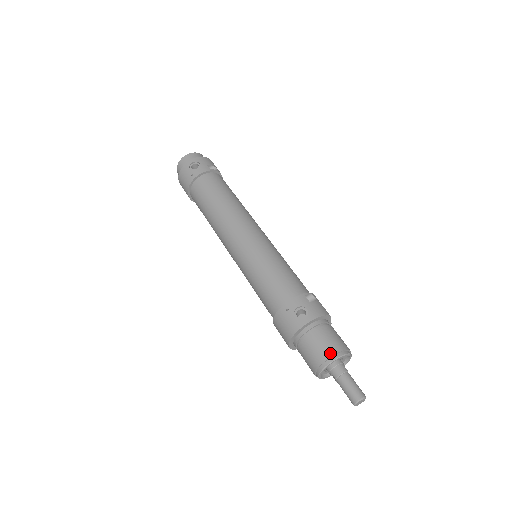
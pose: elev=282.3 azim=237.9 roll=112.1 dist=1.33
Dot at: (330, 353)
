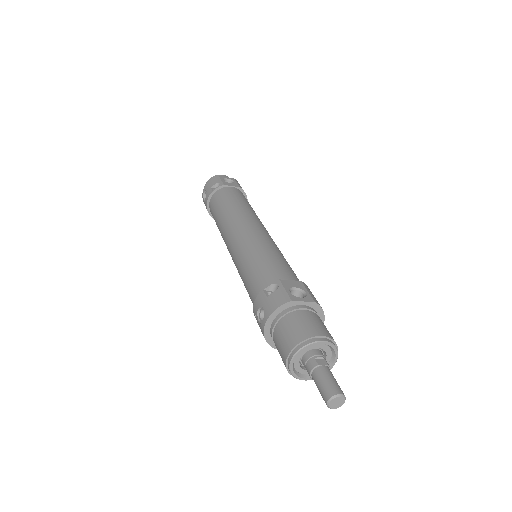
Dot at: (285, 354)
